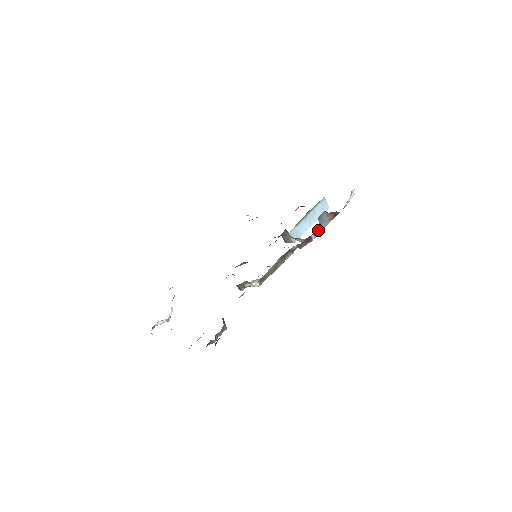
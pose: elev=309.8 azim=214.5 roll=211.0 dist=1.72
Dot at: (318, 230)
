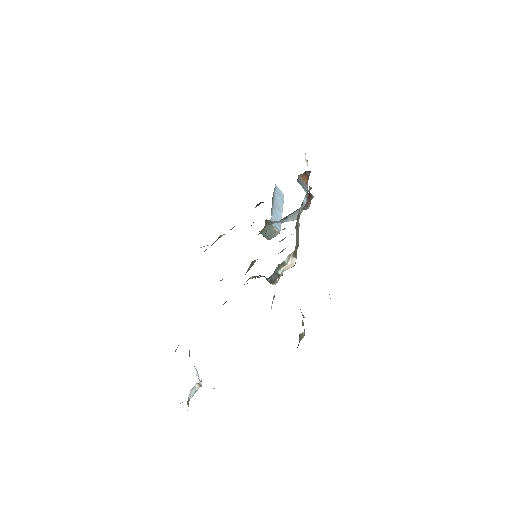
Dot at: (309, 187)
